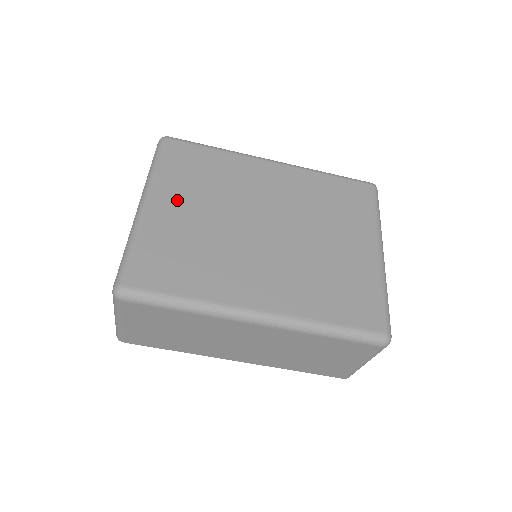
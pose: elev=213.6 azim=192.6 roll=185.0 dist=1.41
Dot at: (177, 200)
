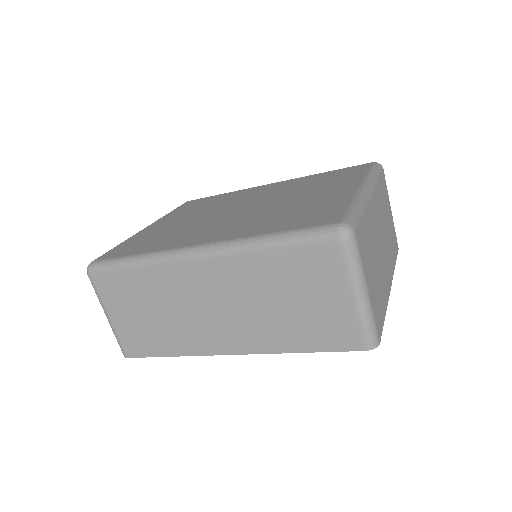
Dot at: (172, 219)
